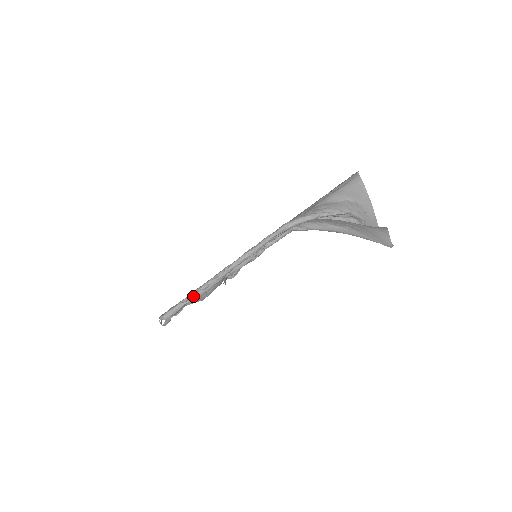
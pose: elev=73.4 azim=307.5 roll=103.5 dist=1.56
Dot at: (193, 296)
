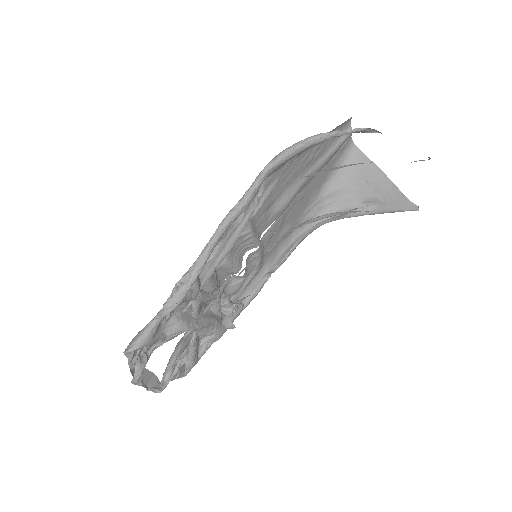
Dot at: (171, 300)
